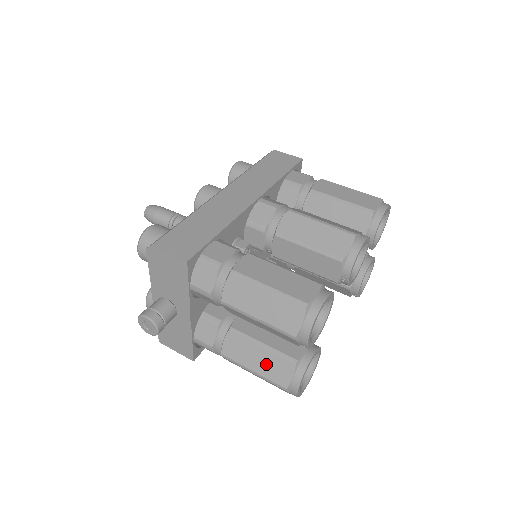
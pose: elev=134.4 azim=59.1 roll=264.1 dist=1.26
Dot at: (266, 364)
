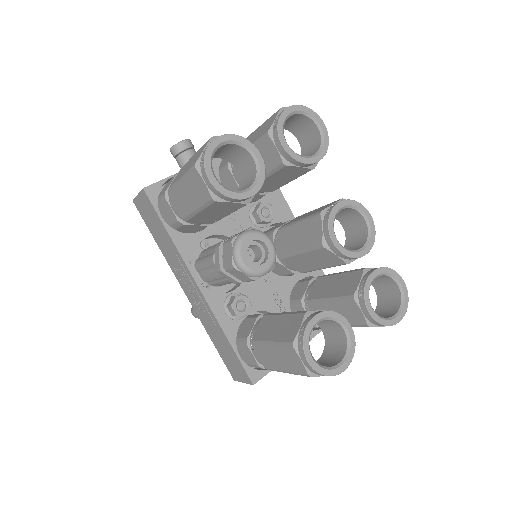
Dot at: occluded
